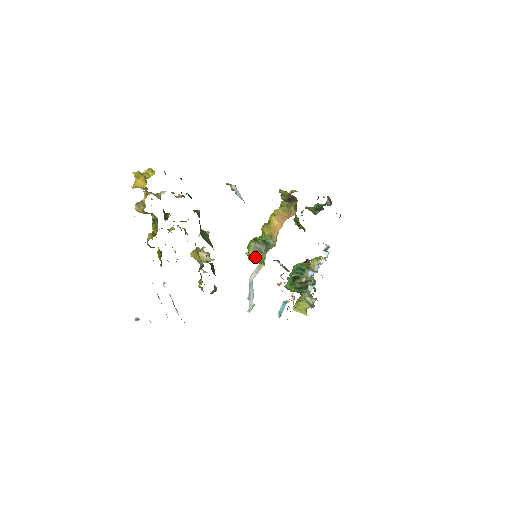
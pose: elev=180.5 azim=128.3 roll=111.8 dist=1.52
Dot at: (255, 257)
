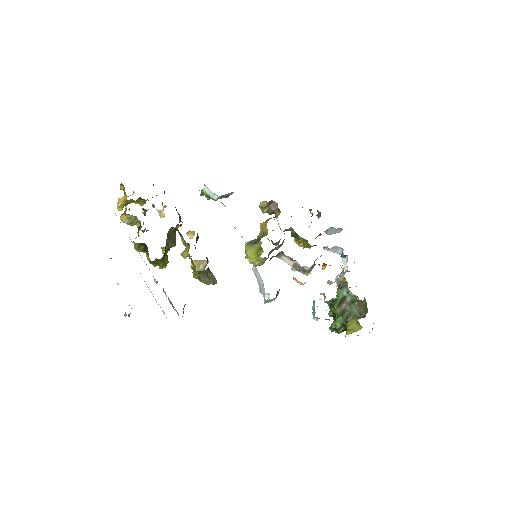
Dot at: (253, 252)
